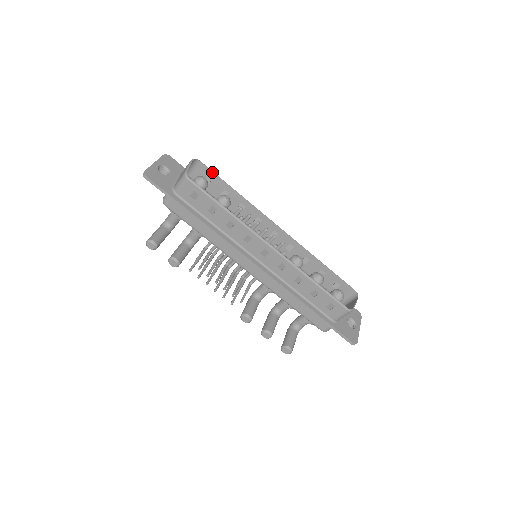
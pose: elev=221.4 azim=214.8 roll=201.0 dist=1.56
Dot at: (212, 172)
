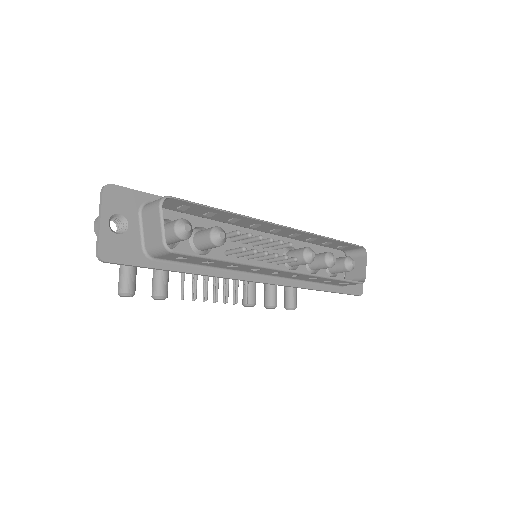
Dot at: (190, 203)
